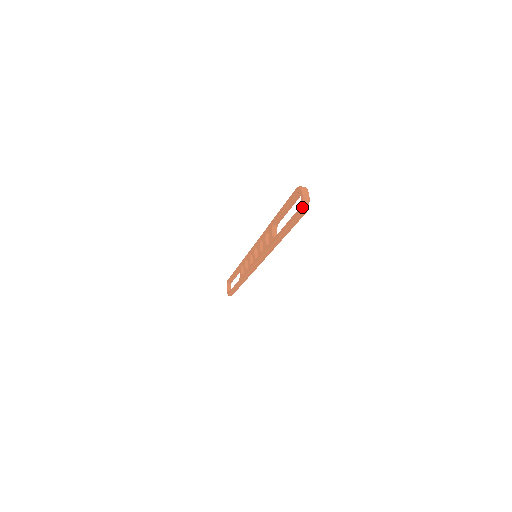
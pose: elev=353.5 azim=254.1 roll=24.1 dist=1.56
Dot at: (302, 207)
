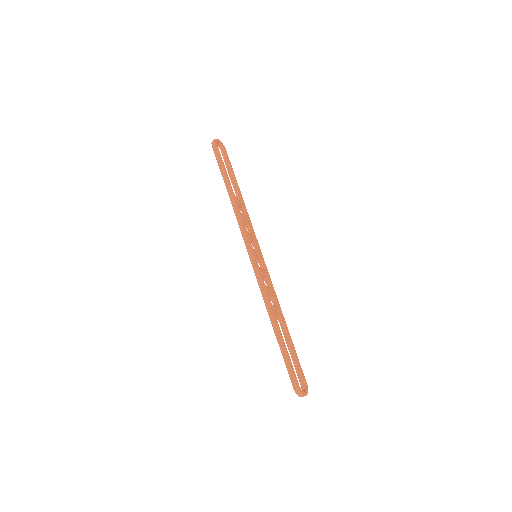
Dot at: (212, 143)
